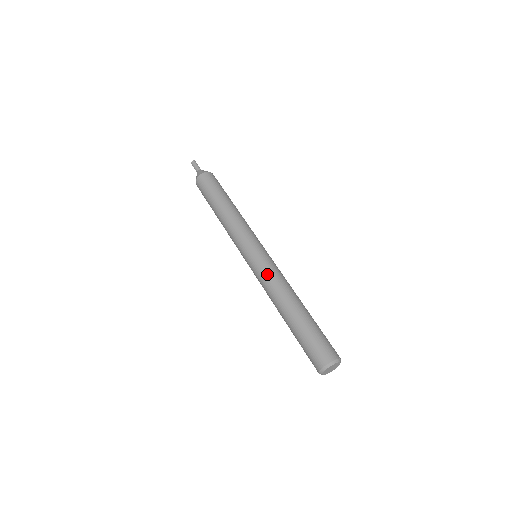
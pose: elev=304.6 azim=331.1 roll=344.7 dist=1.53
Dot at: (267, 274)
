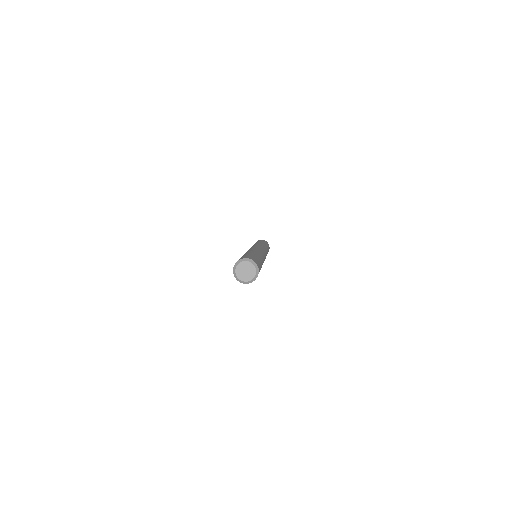
Dot at: occluded
